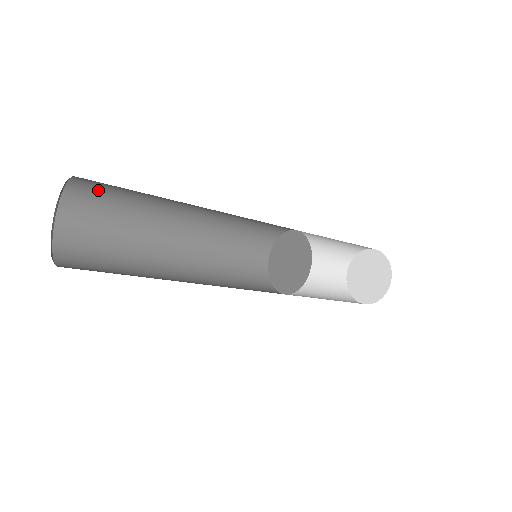
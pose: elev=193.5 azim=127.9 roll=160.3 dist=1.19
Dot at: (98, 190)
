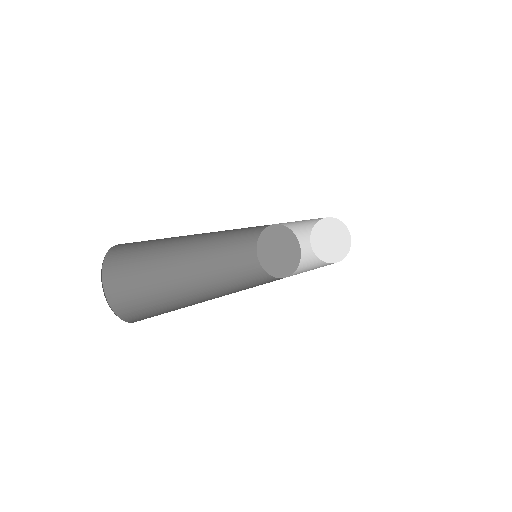
Dot at: occluded
